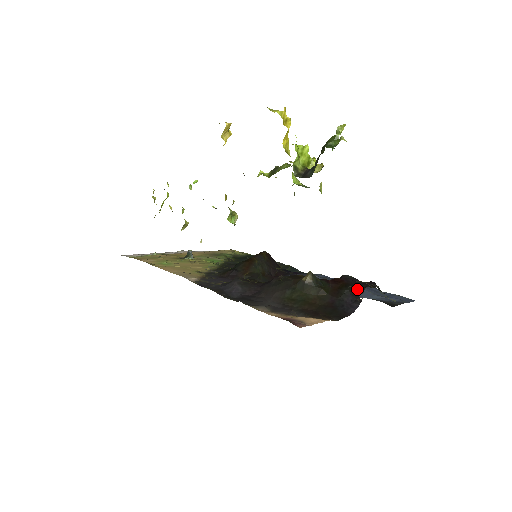
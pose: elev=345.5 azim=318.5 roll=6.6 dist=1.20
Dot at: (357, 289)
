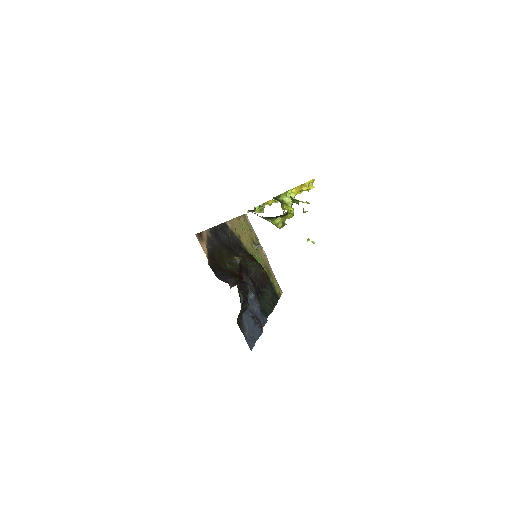
Dot at: (236, 281)
